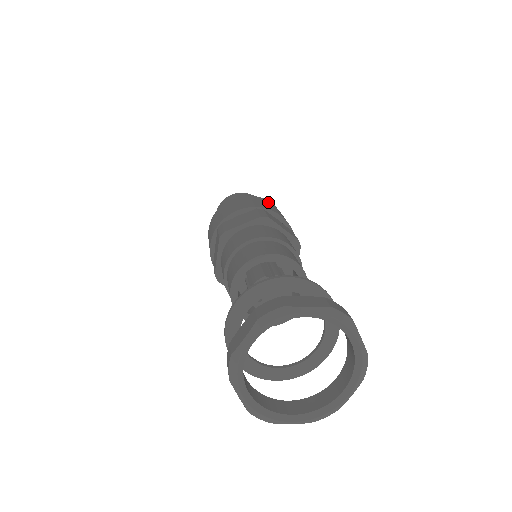
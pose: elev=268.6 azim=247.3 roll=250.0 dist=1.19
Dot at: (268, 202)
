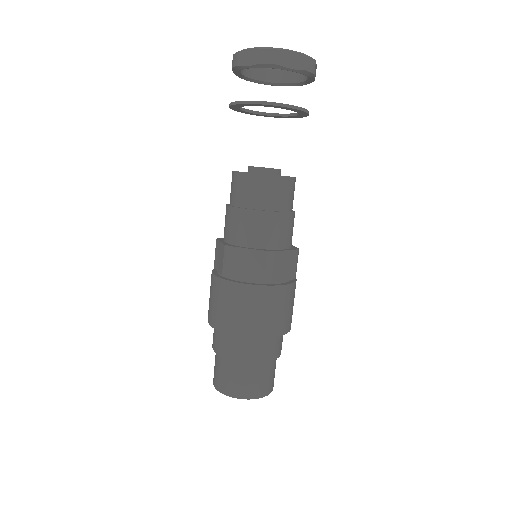
Dot at: occluded
